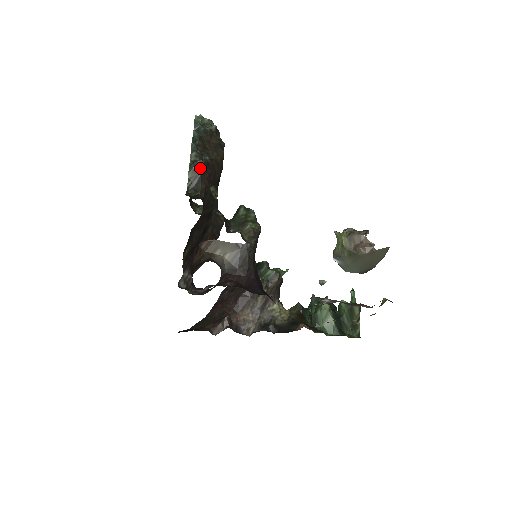
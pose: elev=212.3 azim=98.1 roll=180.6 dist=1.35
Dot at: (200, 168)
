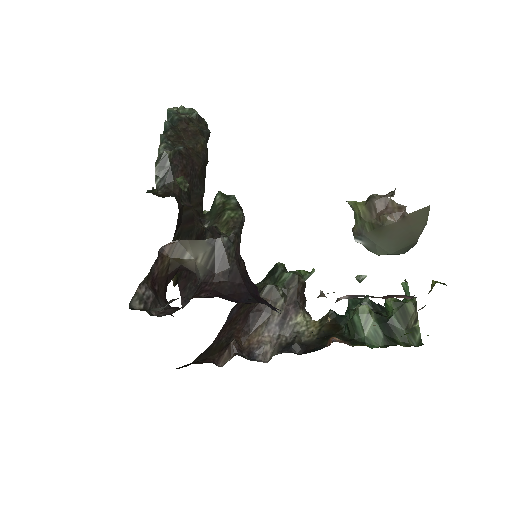
Dot at: (168, 159)
